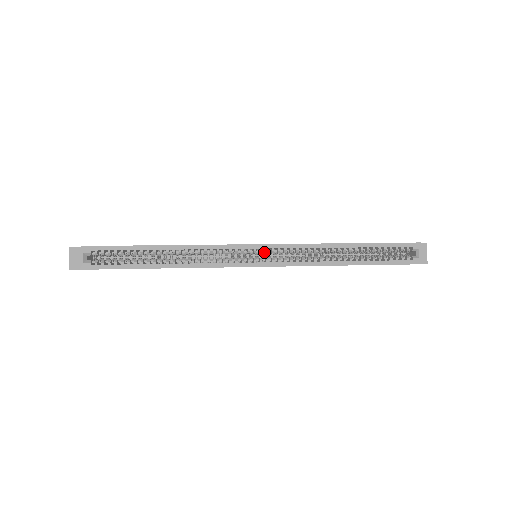
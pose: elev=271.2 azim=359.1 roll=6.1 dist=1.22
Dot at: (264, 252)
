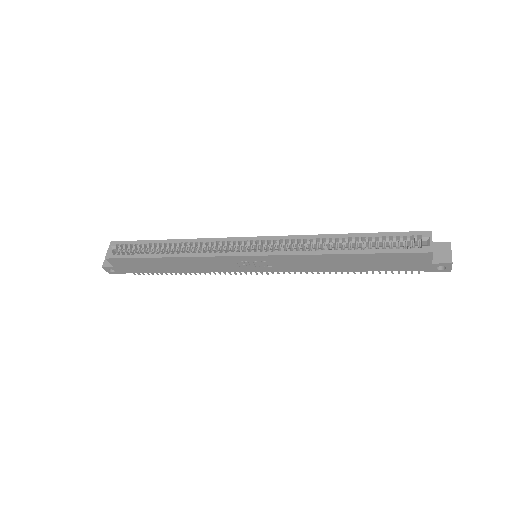
Dot at: (259, 246)
